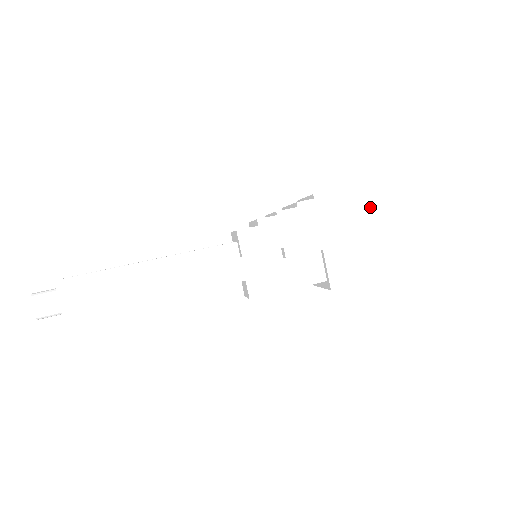
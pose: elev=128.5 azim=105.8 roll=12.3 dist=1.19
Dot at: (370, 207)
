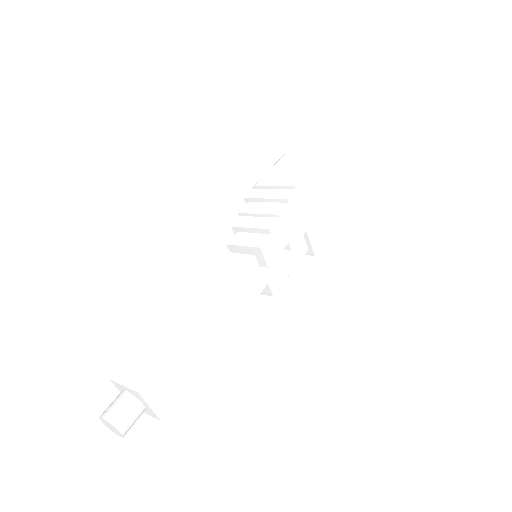
Dot at: (323, 177)
